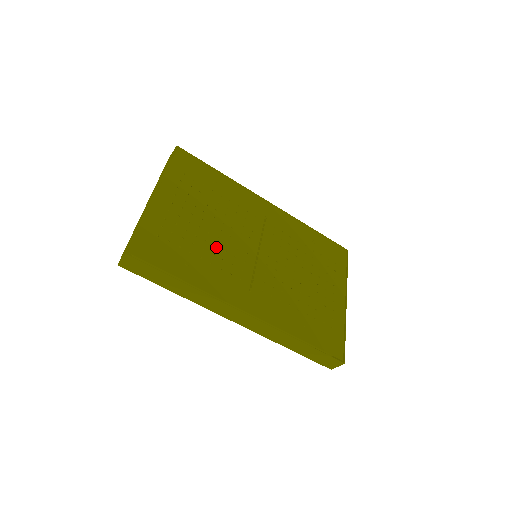
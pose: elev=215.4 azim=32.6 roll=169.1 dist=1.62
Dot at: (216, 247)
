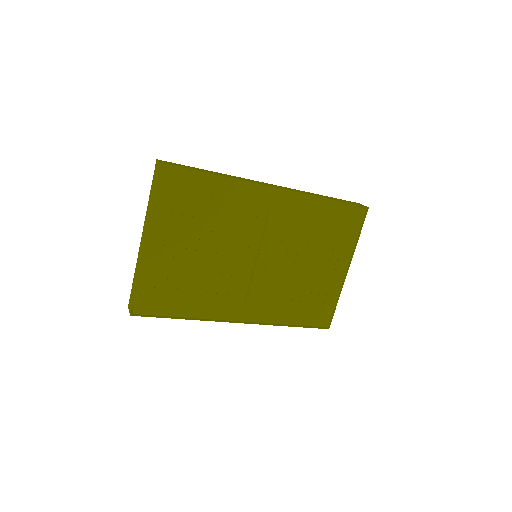
Dot at: (212, 273)
